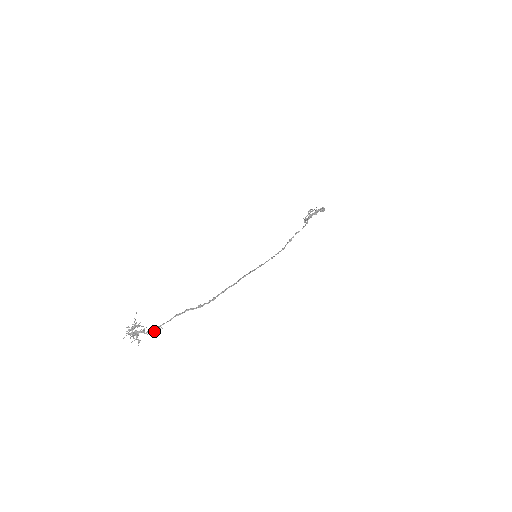
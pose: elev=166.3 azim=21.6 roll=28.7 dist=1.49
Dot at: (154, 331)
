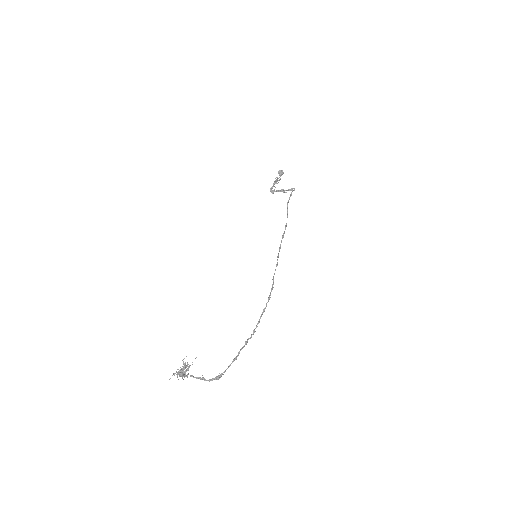
Dot at: occluded
